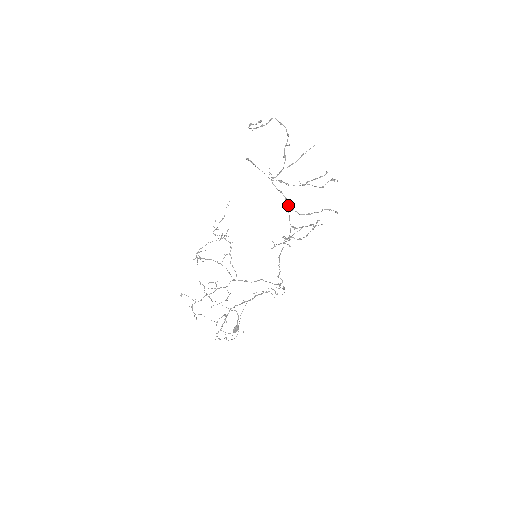
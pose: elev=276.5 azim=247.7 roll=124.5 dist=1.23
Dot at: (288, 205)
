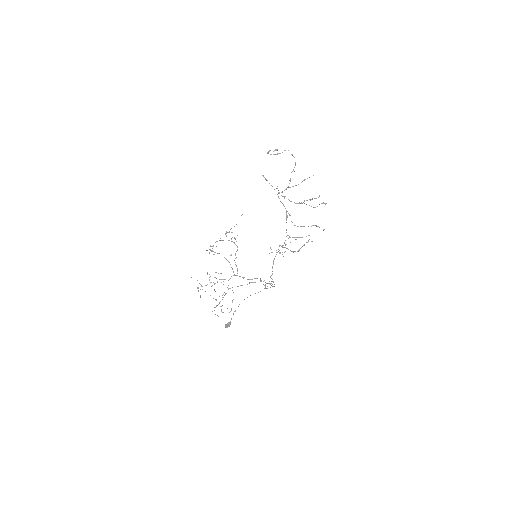
Dot at: (287, 216)
